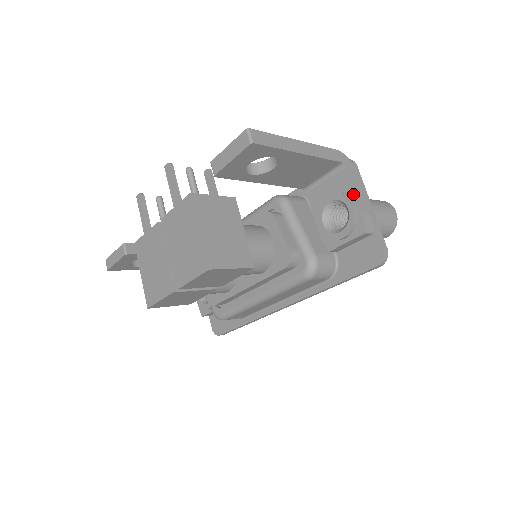
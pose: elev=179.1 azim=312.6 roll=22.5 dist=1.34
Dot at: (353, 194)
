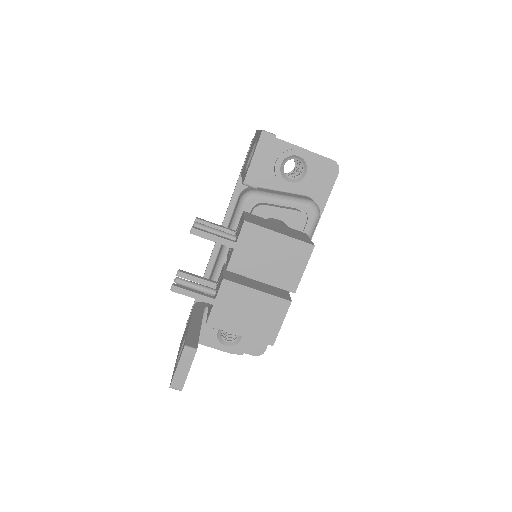
Dot at: (292, 146)
